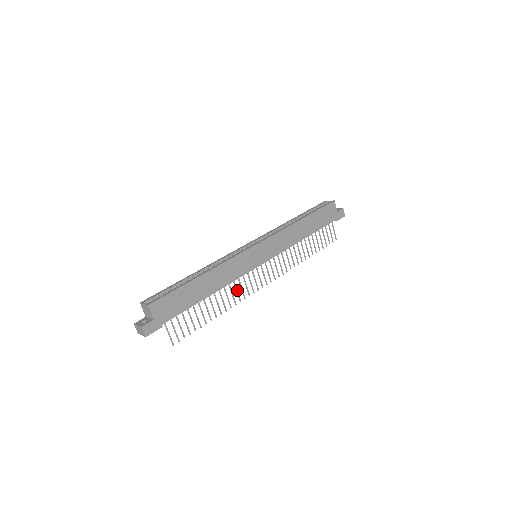
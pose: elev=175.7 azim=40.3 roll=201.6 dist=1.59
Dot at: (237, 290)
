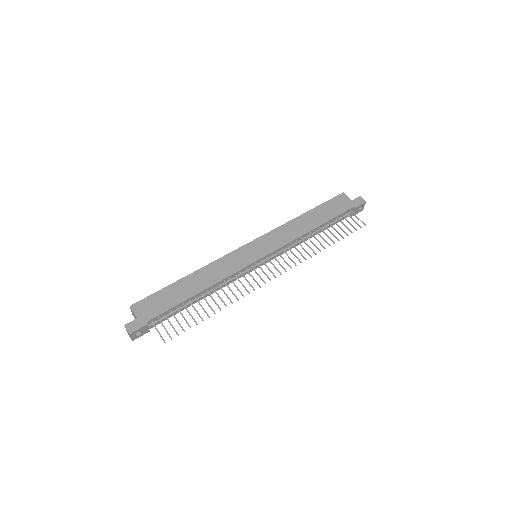
Dot at: (236, 286)
